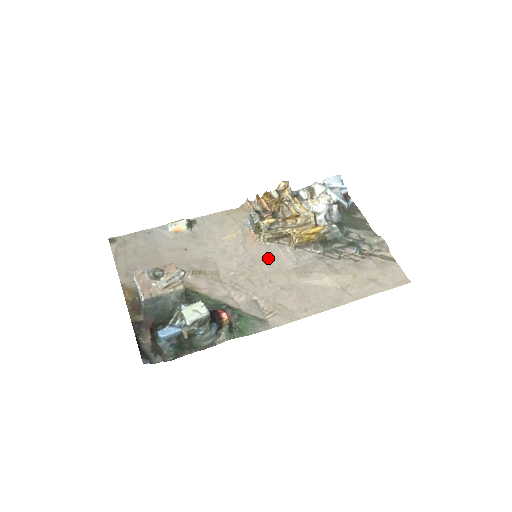
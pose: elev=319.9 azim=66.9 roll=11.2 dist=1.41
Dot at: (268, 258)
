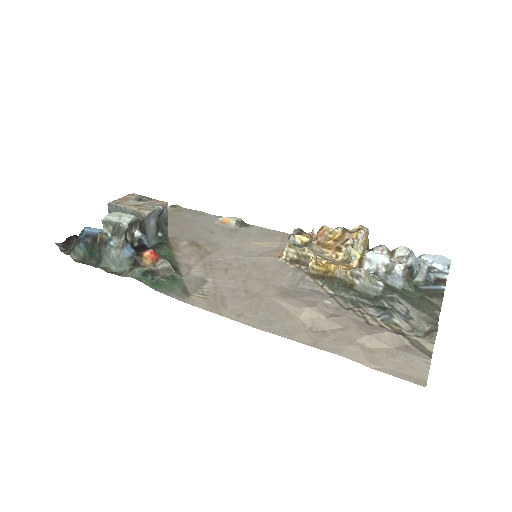
Dot at: (270, 269)
